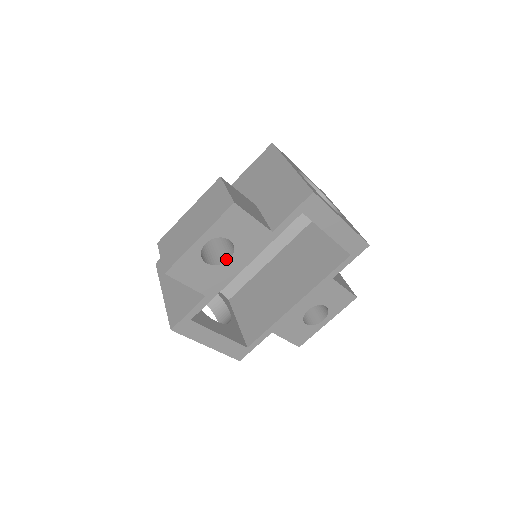
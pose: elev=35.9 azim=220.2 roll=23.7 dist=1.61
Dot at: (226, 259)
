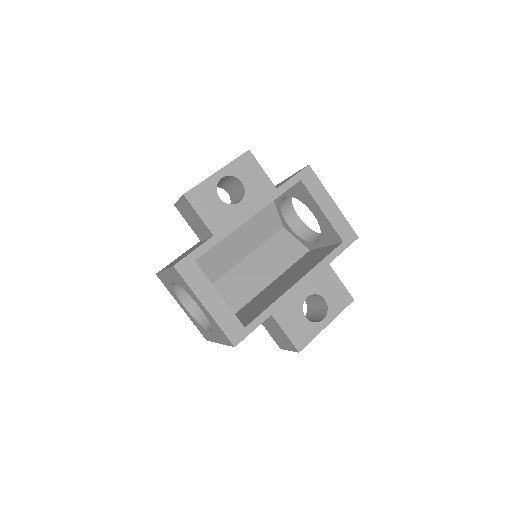
Dot at: occluded
